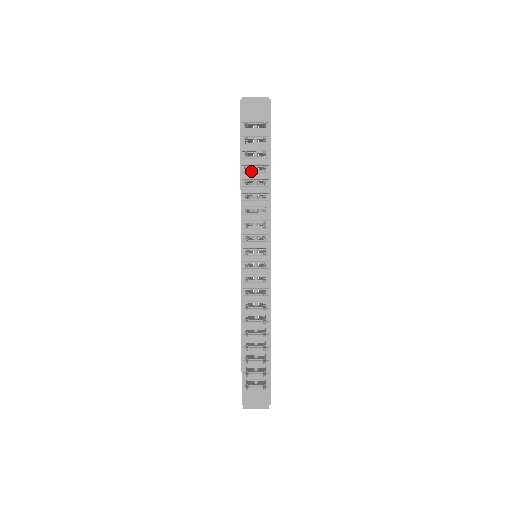
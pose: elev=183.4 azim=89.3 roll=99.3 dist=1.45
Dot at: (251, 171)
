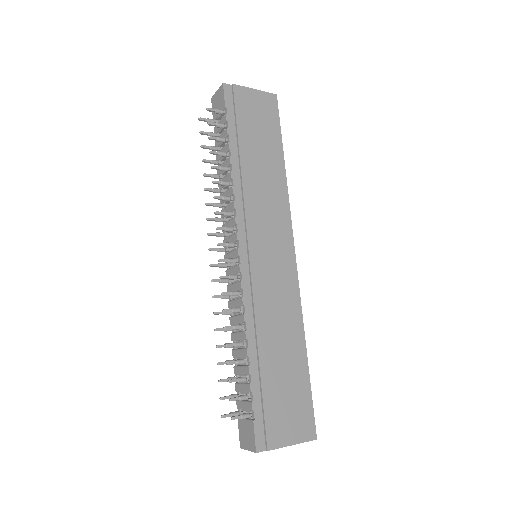
Dot at: (222, 163)
